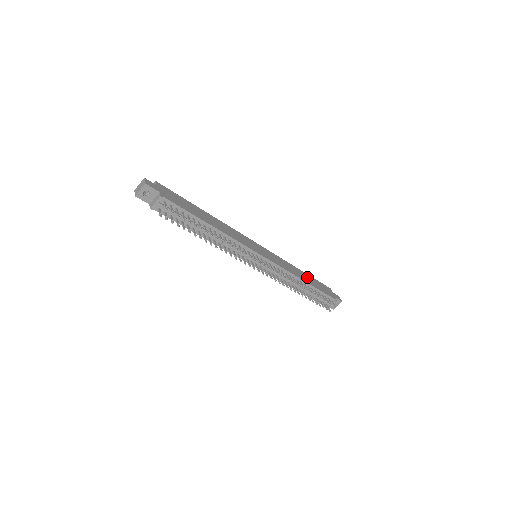
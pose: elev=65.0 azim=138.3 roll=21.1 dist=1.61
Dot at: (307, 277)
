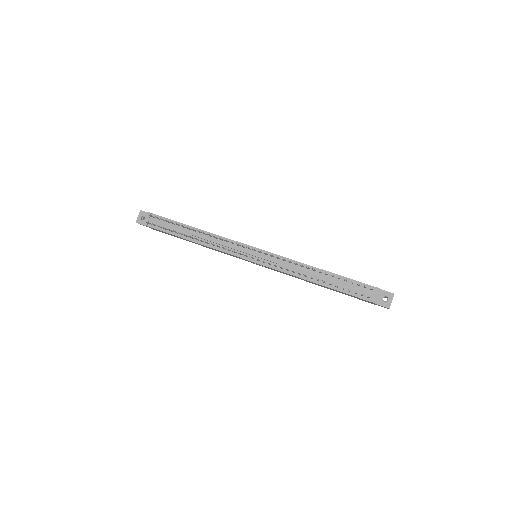
Dot at: occluded
